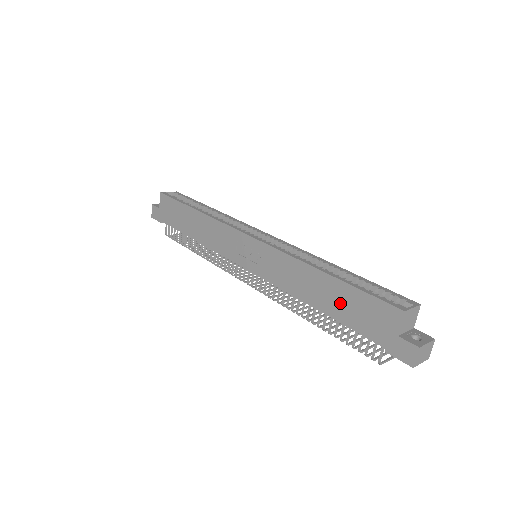
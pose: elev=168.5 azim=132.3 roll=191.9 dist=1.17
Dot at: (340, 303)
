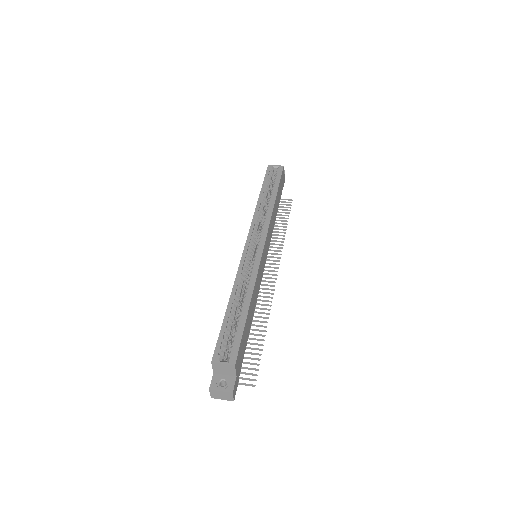
Dot at: occluded
